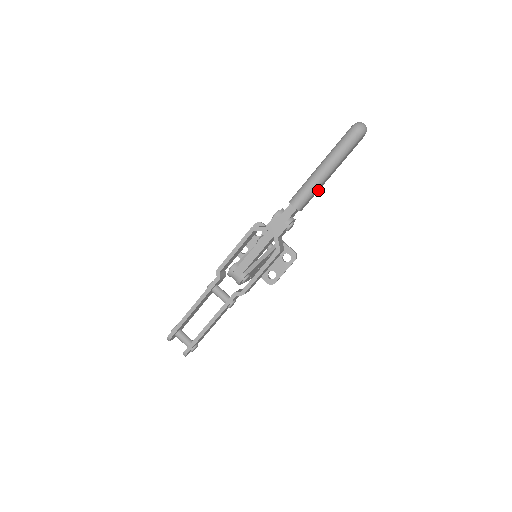
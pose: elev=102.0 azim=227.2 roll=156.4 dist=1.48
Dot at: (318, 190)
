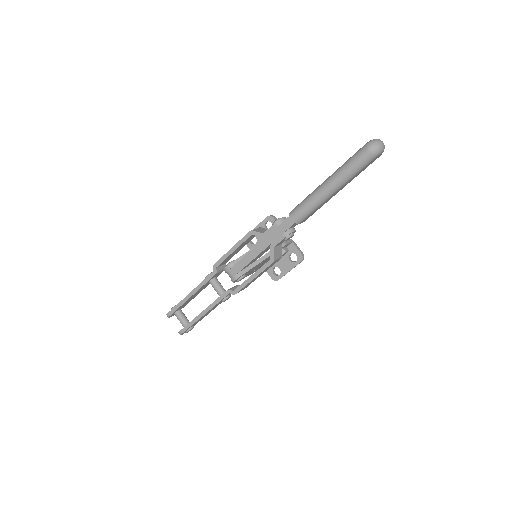
Dot at: (323, 204)
